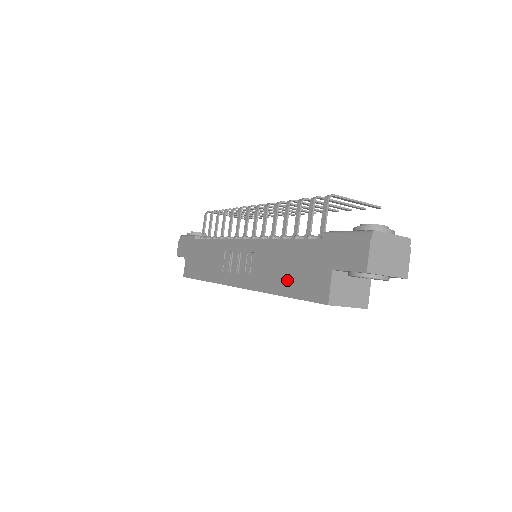
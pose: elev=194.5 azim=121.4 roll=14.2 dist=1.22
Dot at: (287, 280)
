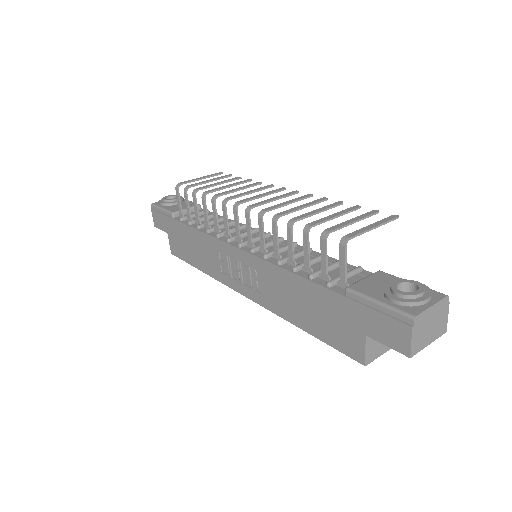
Dot at: (309, 319)
